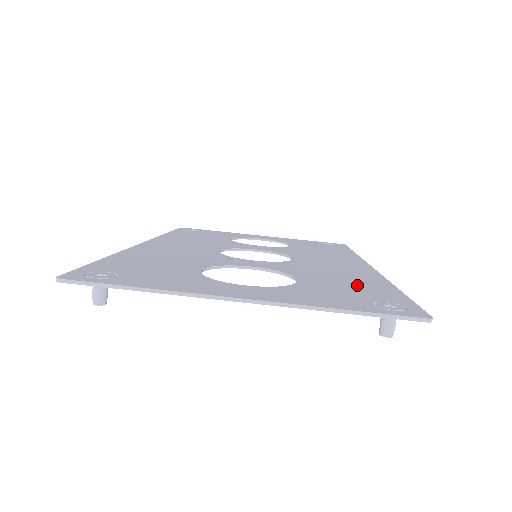
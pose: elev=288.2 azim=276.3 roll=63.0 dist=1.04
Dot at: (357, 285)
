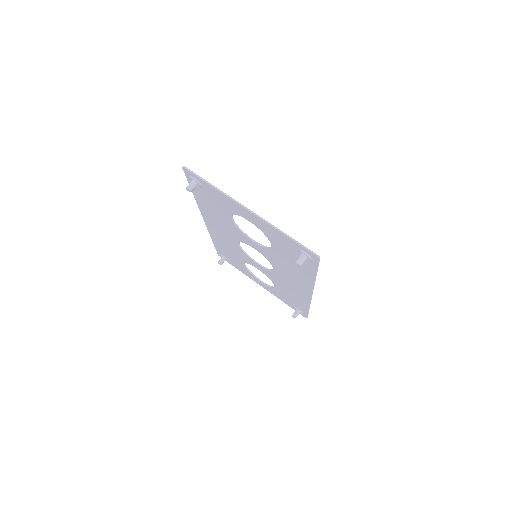
Dot at: occluded
